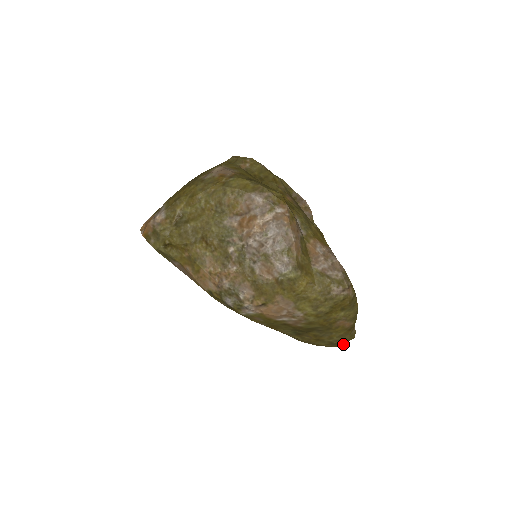
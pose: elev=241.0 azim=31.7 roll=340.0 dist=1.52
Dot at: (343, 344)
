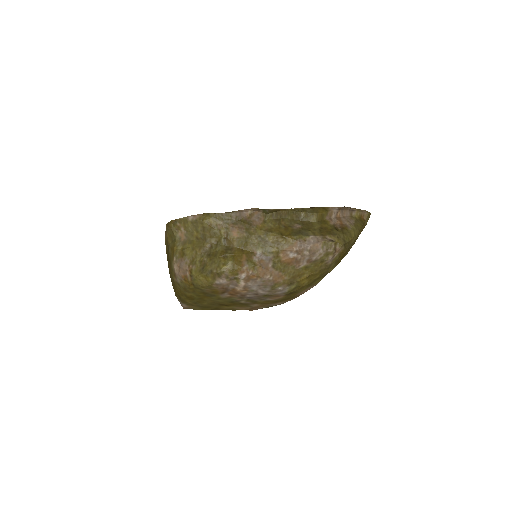
Dot at: occluded
